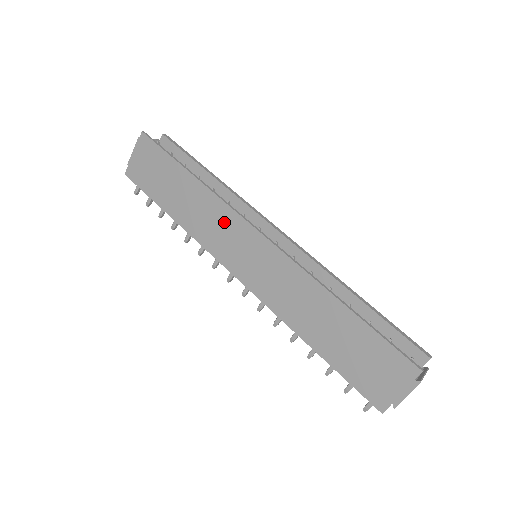
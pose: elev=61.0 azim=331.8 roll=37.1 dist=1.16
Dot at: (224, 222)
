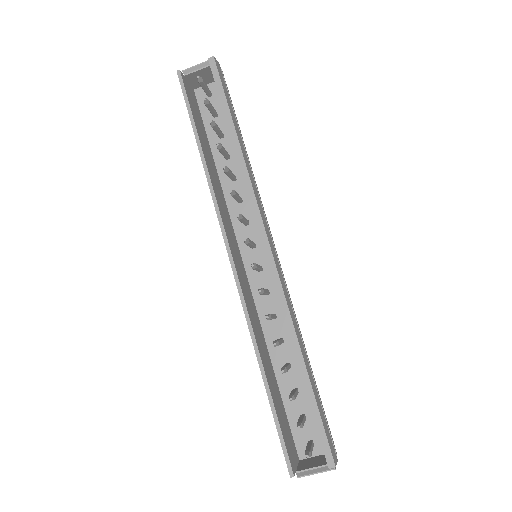
Dot at: occluded
